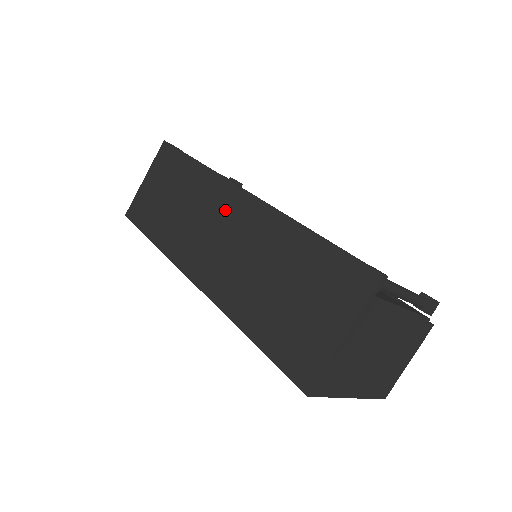
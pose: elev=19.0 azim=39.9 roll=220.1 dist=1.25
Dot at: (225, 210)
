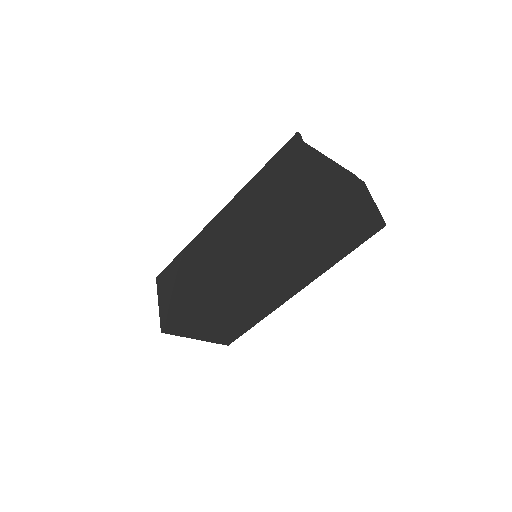
Dot at: (216, 232)
